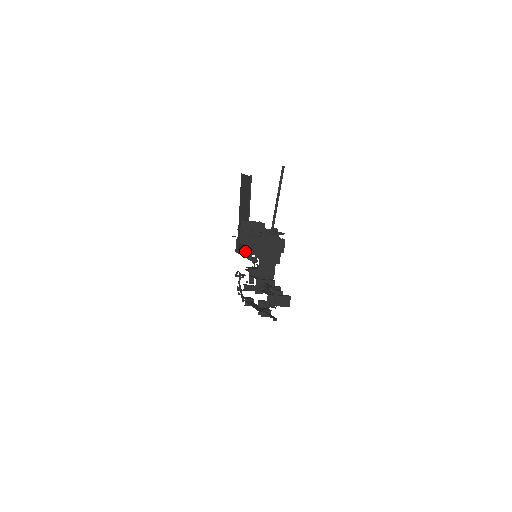
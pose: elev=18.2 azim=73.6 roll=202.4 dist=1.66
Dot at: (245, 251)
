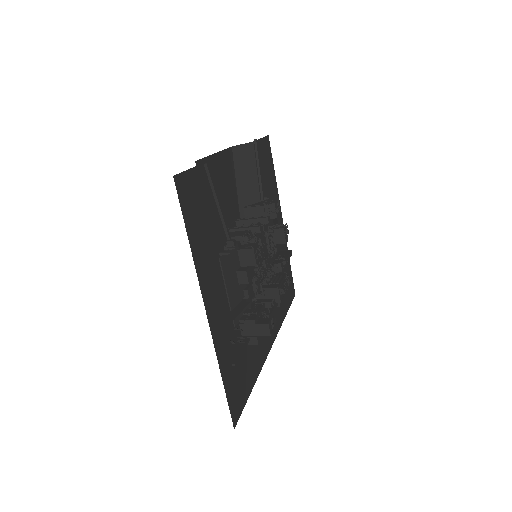
Dot at: occluded
